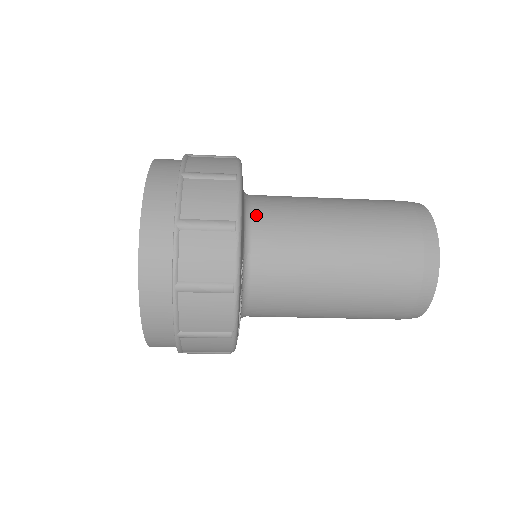
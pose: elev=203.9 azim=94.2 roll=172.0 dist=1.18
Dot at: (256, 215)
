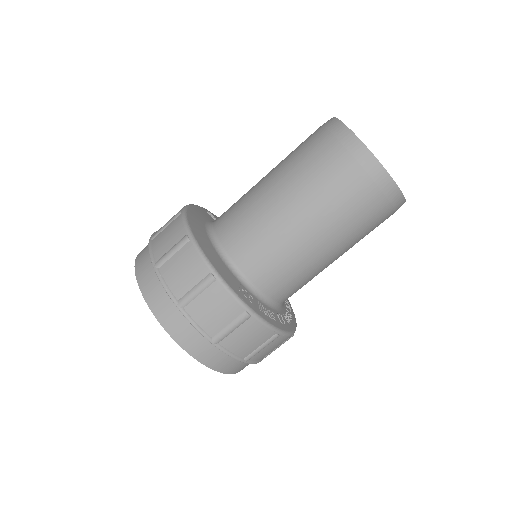
Dot at: (225, 243)
